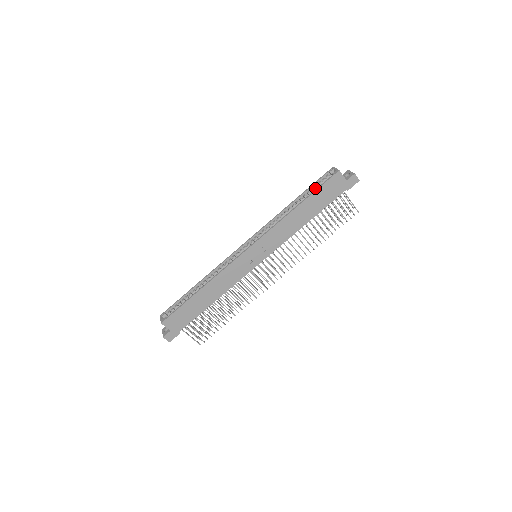
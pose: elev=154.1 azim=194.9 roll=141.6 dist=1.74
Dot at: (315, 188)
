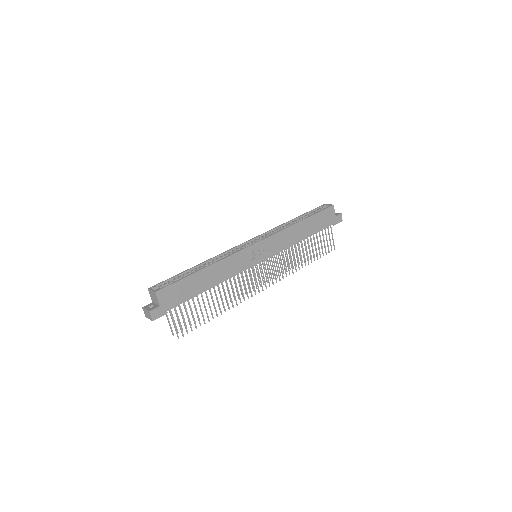
Dot at: (311, 214)
